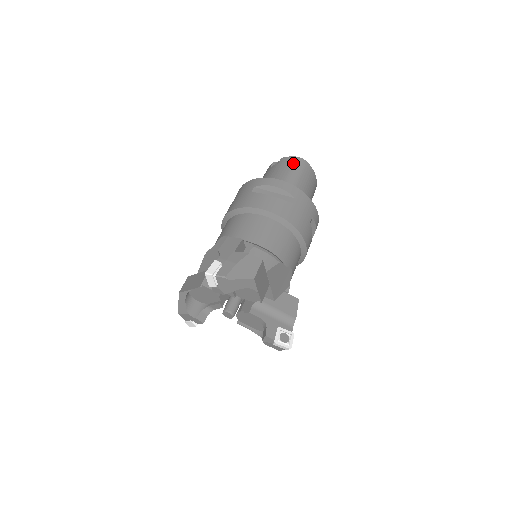
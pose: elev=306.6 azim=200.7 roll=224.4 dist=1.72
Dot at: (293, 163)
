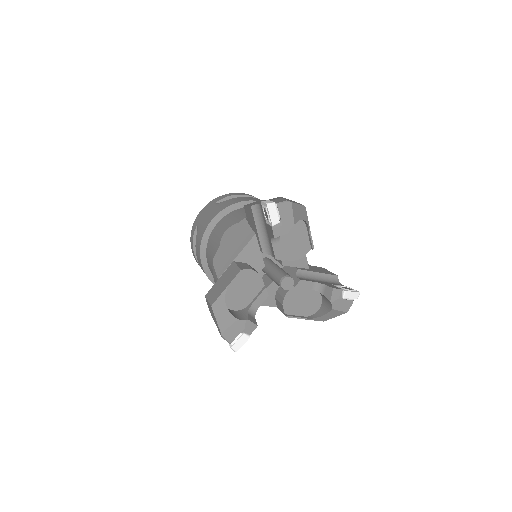
Dot at: occluded
